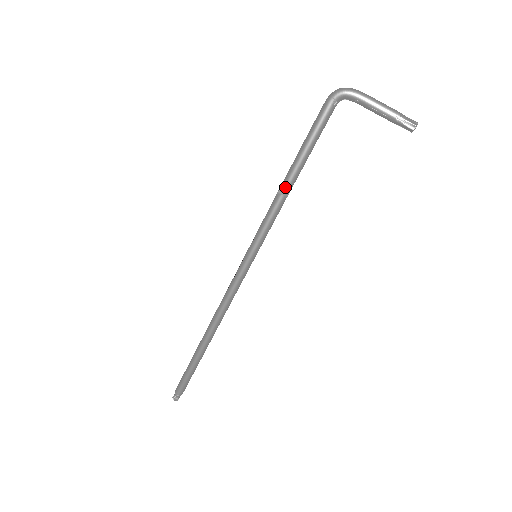
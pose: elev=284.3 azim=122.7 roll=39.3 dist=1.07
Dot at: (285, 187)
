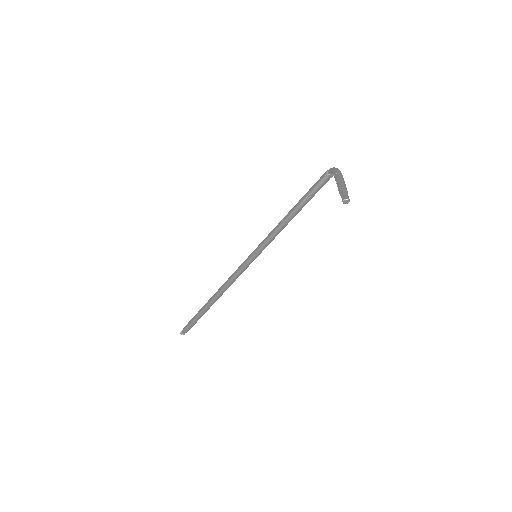
Dot at: (286, 216)
